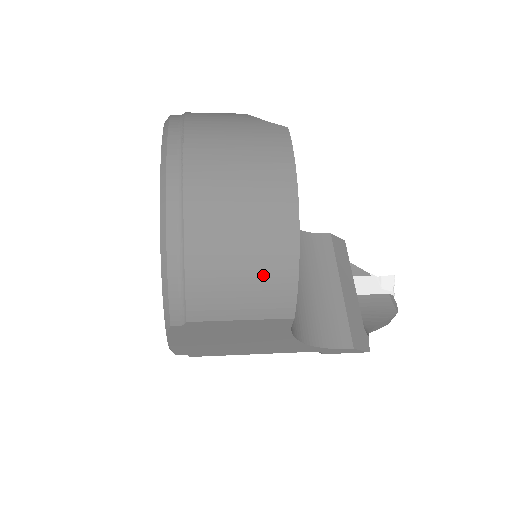
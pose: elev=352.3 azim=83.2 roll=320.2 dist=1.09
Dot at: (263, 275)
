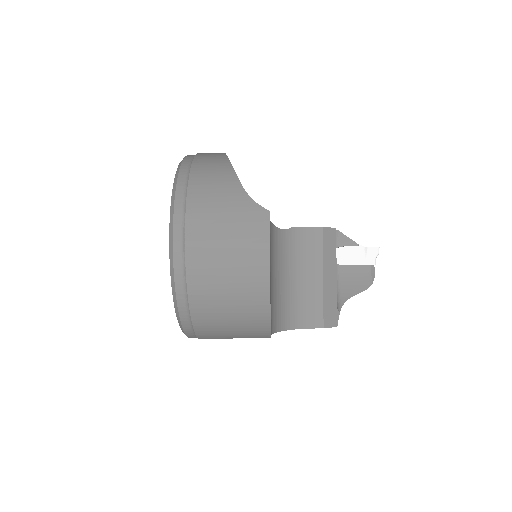
Dot at: (246, 325)
